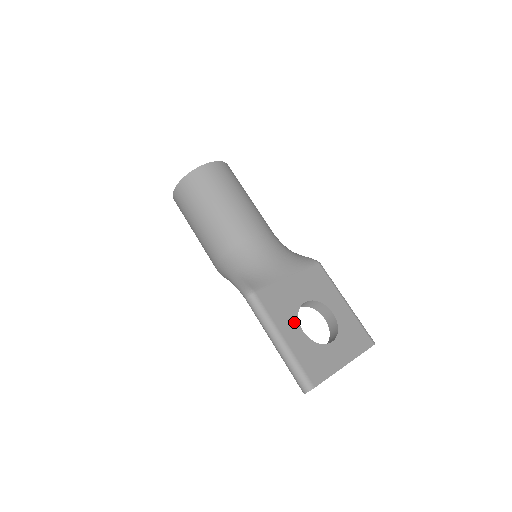
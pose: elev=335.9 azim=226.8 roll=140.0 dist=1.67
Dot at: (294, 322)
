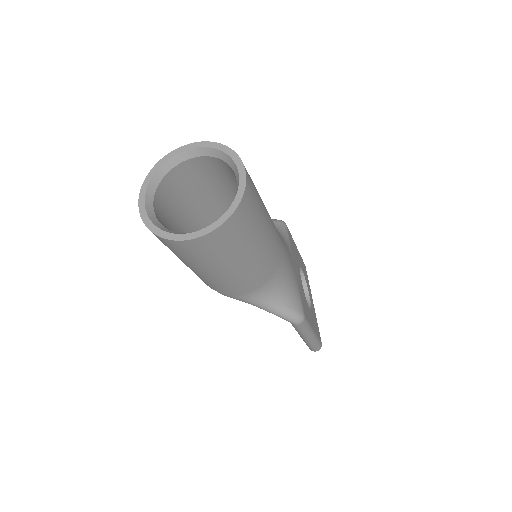
Dot at: occluded
